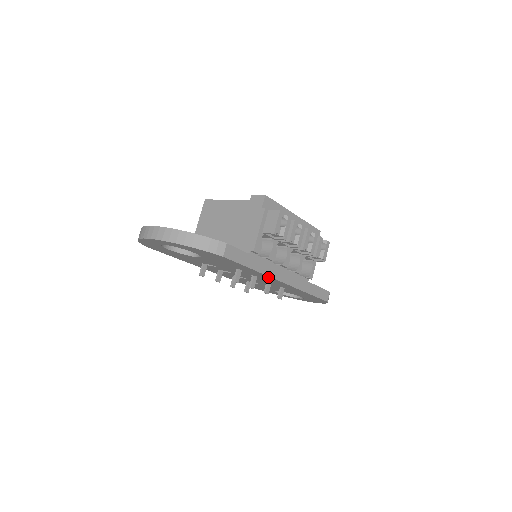
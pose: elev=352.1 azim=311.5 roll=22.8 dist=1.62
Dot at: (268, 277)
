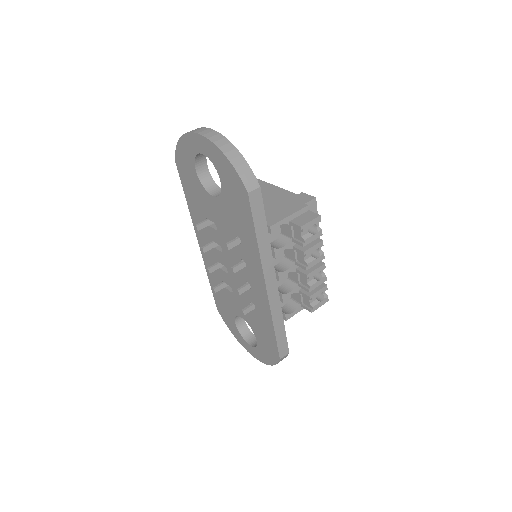
Dot at: (259, 267)
